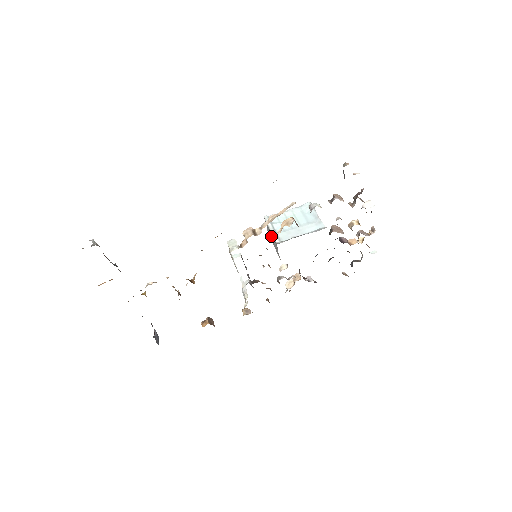
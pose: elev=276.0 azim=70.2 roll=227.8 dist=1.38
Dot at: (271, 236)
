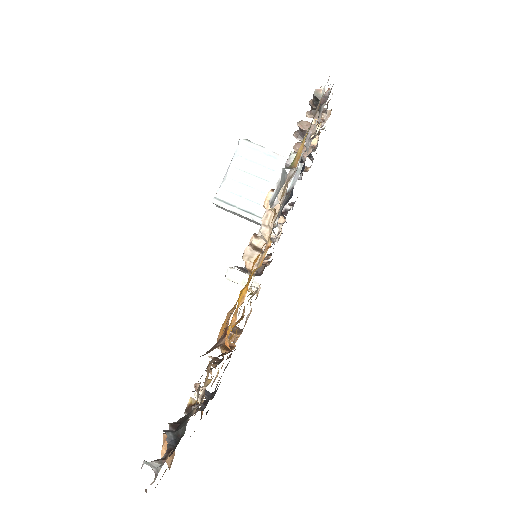
Dot at: (238, 215)
